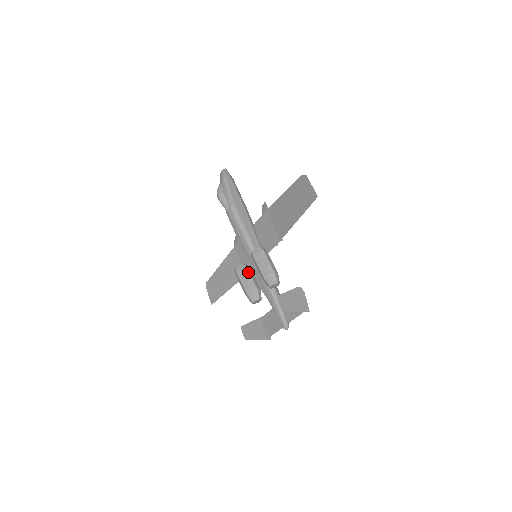
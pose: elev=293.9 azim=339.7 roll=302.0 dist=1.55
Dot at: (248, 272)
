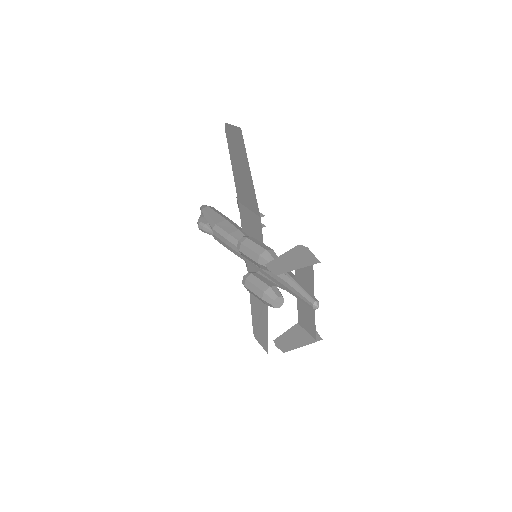
Dot at: (254, 277)
